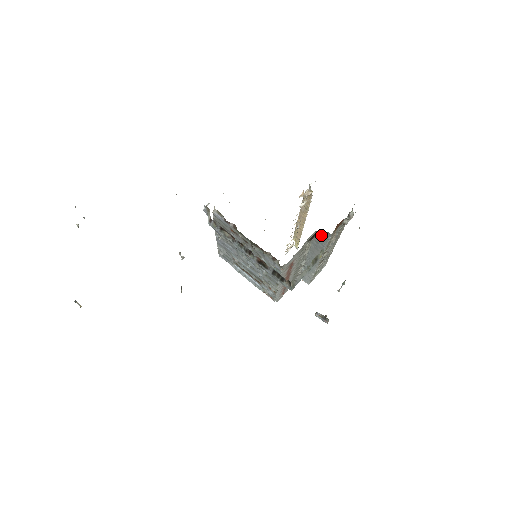
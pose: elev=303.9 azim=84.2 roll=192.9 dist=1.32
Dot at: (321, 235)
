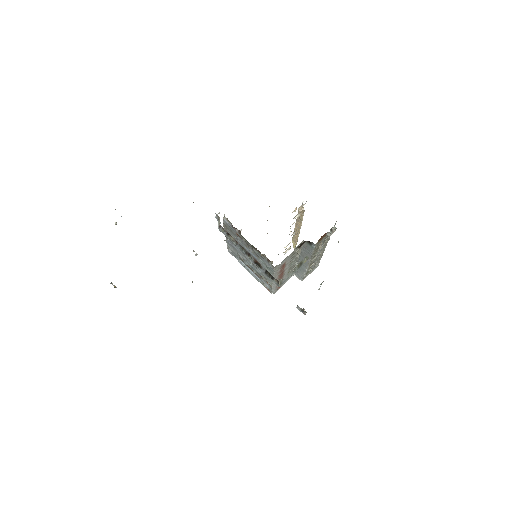
Dot at: (308, 244)
